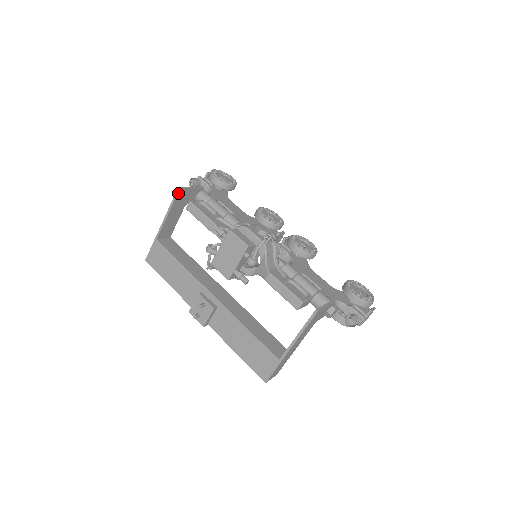
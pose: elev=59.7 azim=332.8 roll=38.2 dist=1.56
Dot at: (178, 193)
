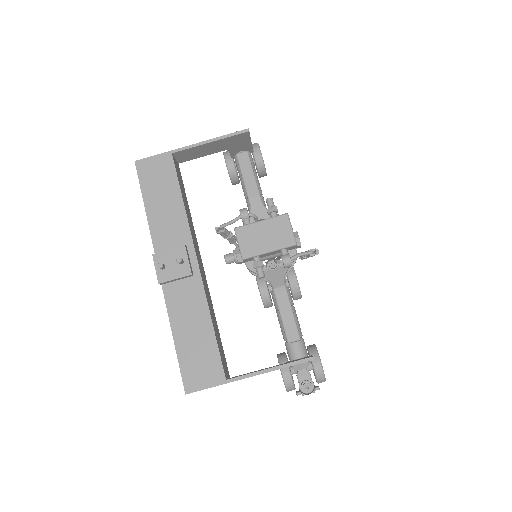
Dot at: (242, 133)
